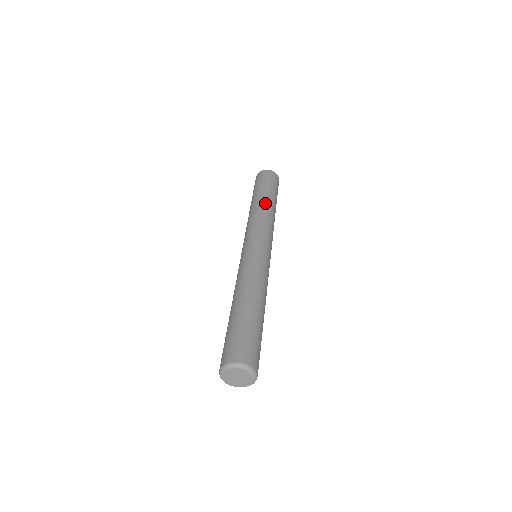
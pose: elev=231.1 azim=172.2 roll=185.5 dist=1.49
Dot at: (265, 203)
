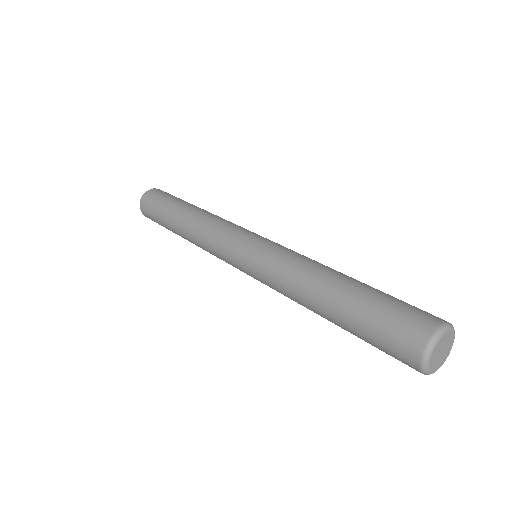
Dot at: occluded
